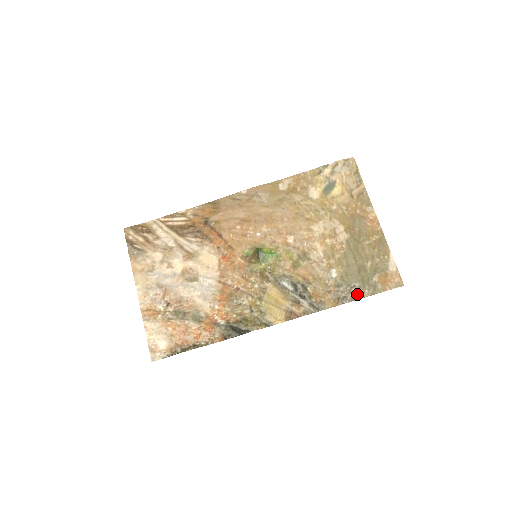
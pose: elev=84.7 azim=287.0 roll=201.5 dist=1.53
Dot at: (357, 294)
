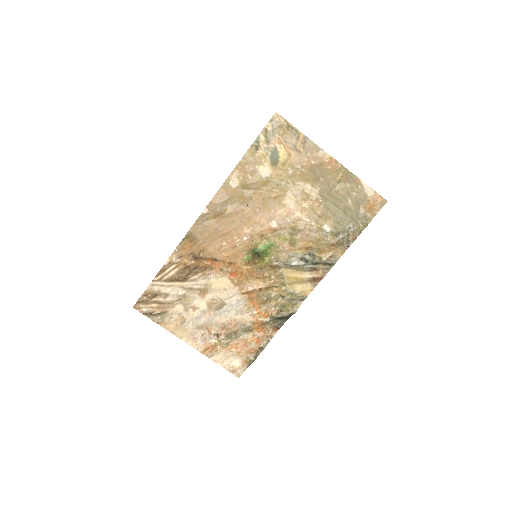
Dot at: (355, 233)
